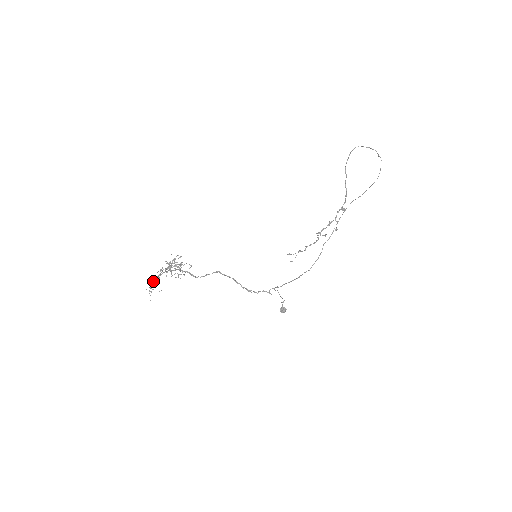
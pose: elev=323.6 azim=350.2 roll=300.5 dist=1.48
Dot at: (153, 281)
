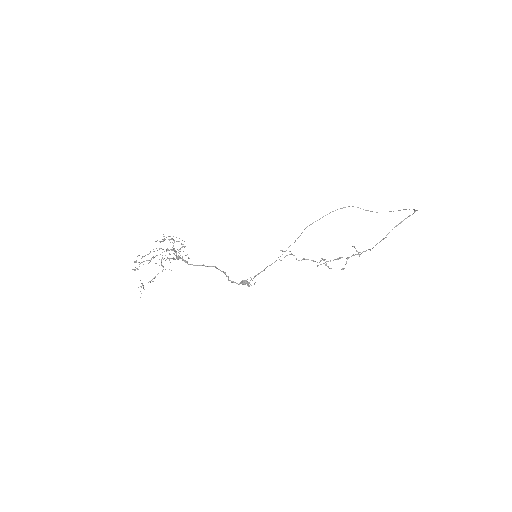
Dot at: occluded
